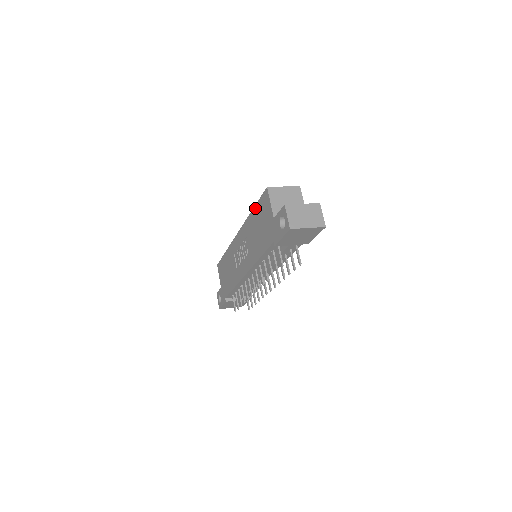
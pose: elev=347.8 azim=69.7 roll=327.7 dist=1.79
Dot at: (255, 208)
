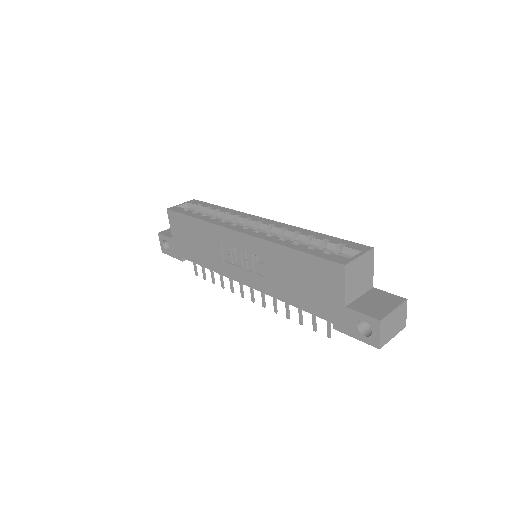
Dot at: (301, 255)
